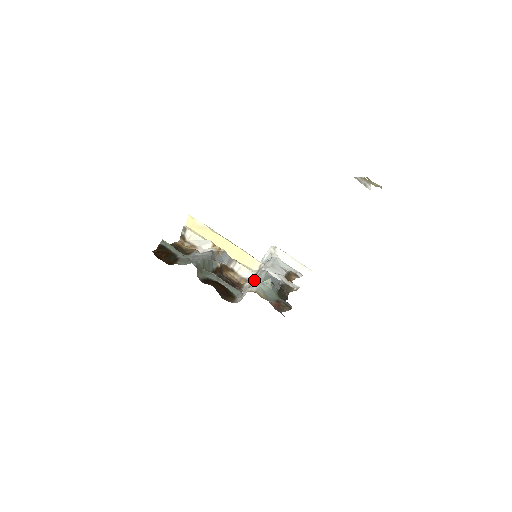
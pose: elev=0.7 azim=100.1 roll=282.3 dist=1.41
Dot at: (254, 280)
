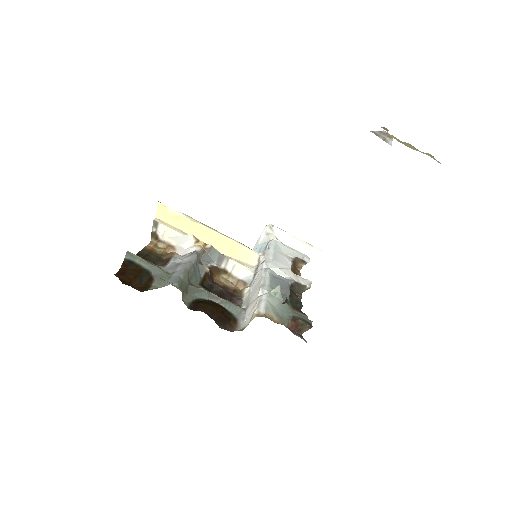
Dot at: (256, 286)
